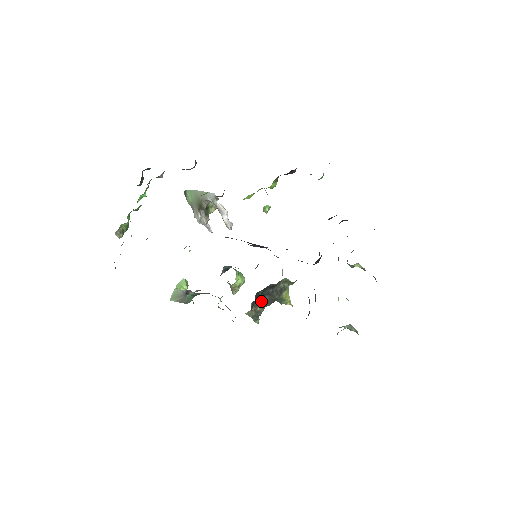
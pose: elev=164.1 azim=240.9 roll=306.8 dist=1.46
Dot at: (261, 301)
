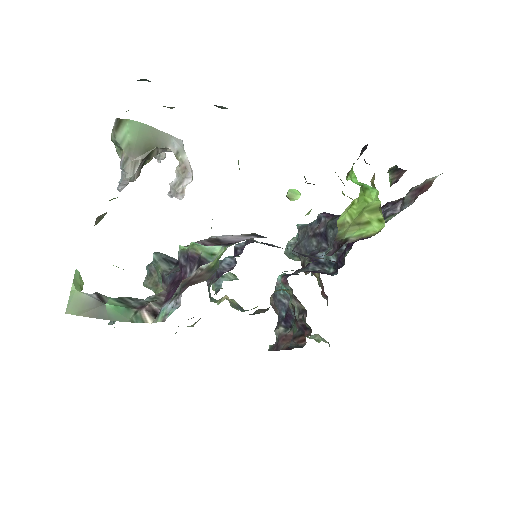
Dot at: occluded
